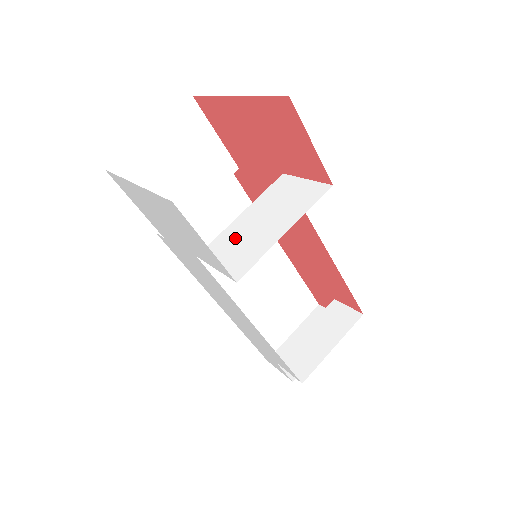
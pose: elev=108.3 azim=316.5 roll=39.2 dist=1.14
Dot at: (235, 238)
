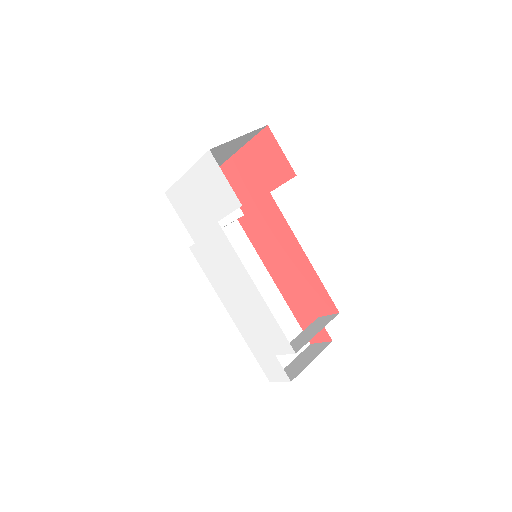
Dot at: occluded
